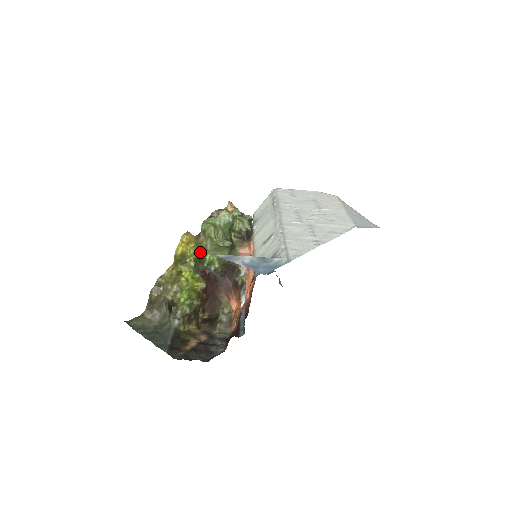
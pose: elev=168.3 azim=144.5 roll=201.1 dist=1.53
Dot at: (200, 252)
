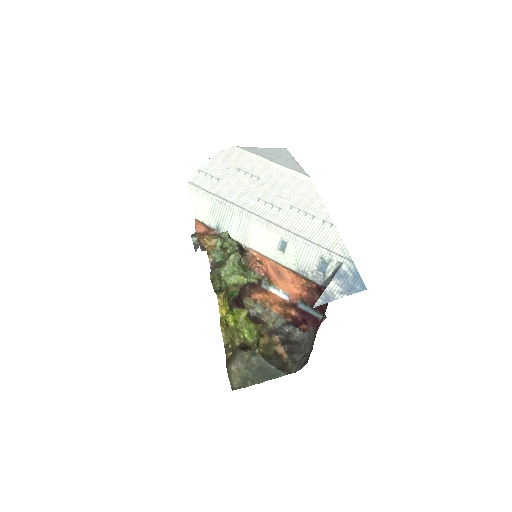
Dot at: (228, 296)
